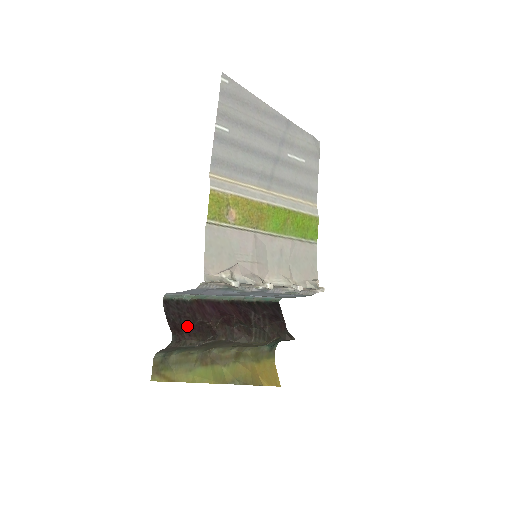
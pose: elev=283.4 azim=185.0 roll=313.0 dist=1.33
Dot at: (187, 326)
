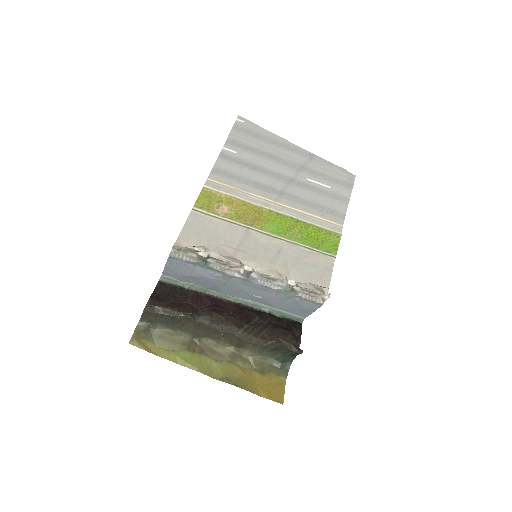
Dot at: (170, 301)
